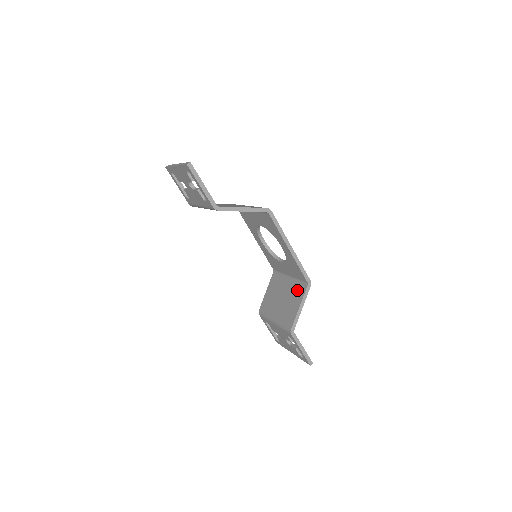
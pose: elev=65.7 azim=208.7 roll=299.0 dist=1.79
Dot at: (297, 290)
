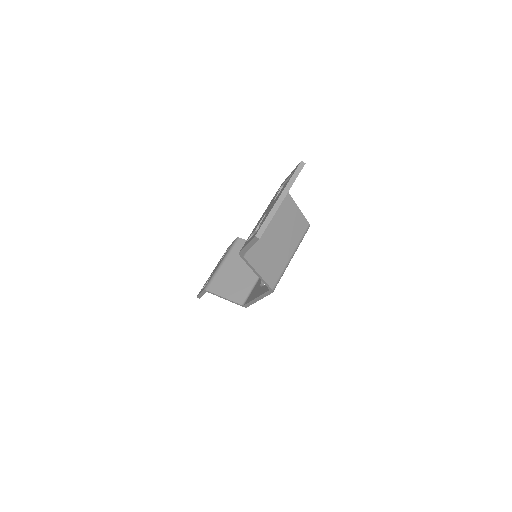
Dot at: (242, 291)
